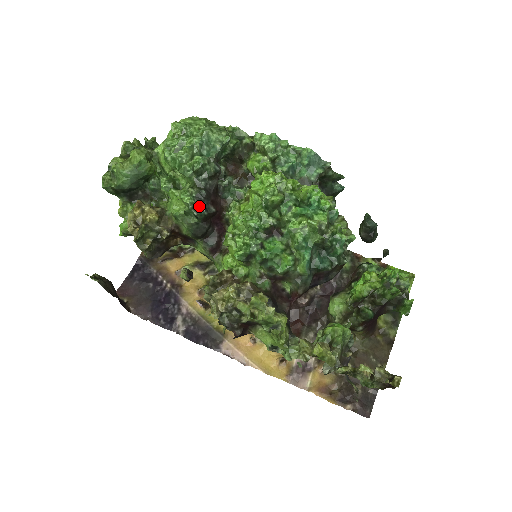
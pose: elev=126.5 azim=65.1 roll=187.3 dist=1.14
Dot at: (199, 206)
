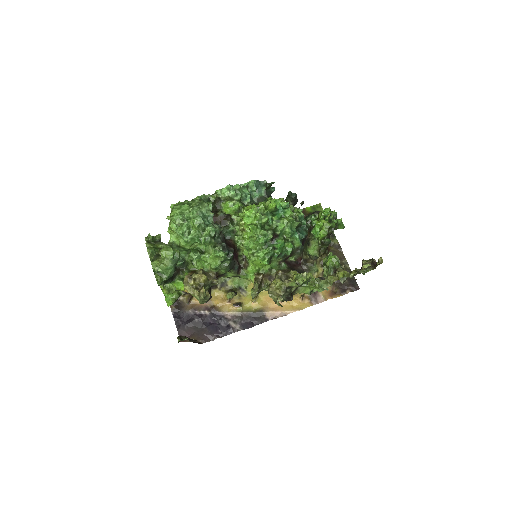
Dot at: (228, 253)
